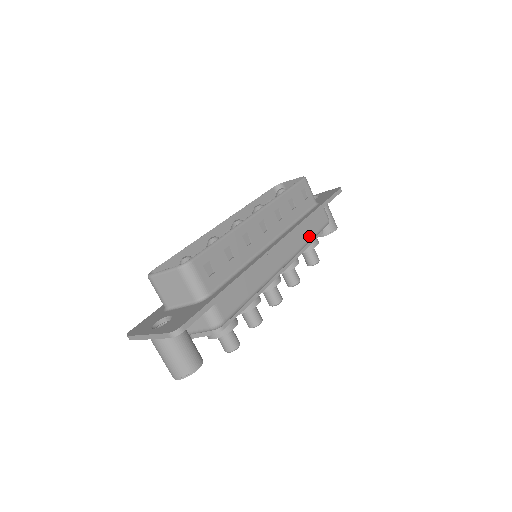
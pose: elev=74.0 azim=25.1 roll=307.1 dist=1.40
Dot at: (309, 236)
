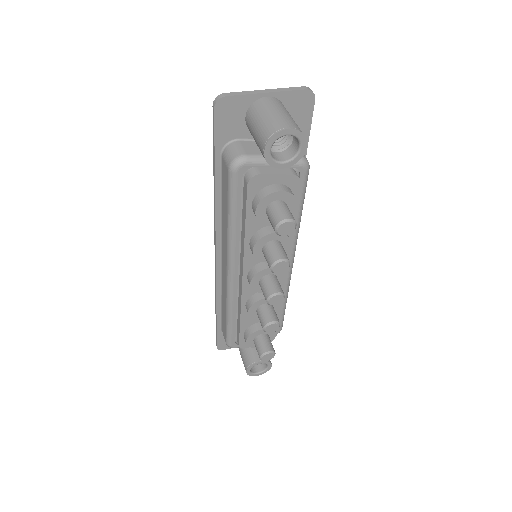
Dot at: occluded
